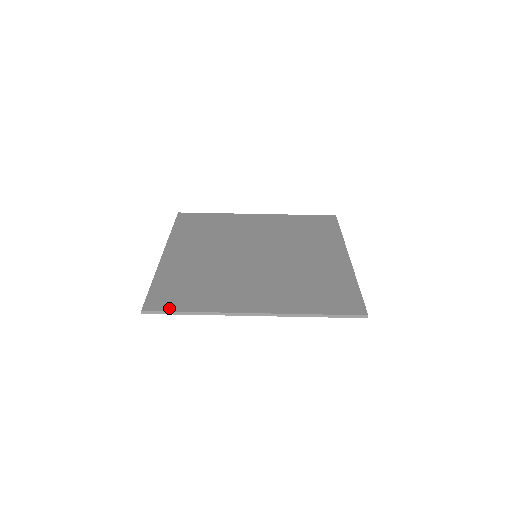
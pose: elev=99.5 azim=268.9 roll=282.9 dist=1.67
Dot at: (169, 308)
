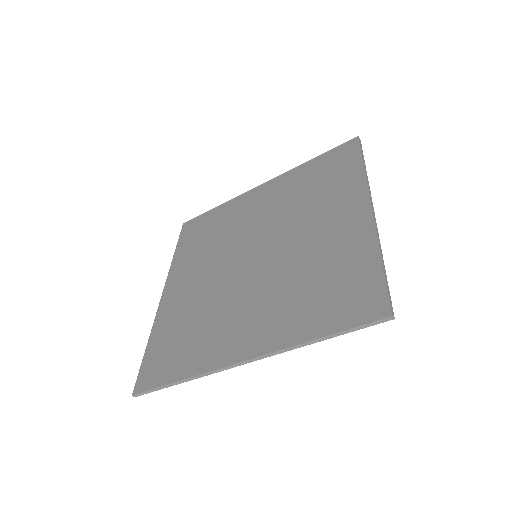
Dot at: (157, 382)
